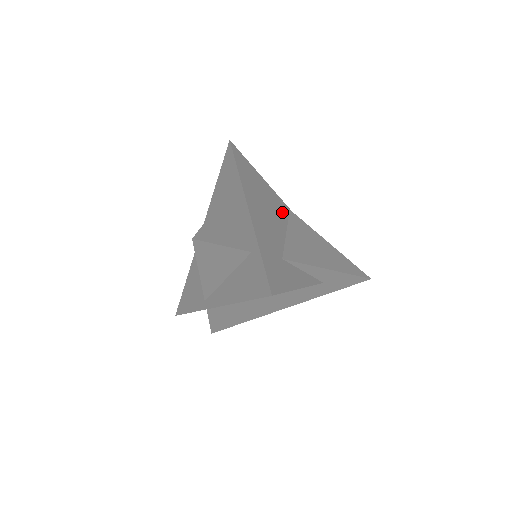
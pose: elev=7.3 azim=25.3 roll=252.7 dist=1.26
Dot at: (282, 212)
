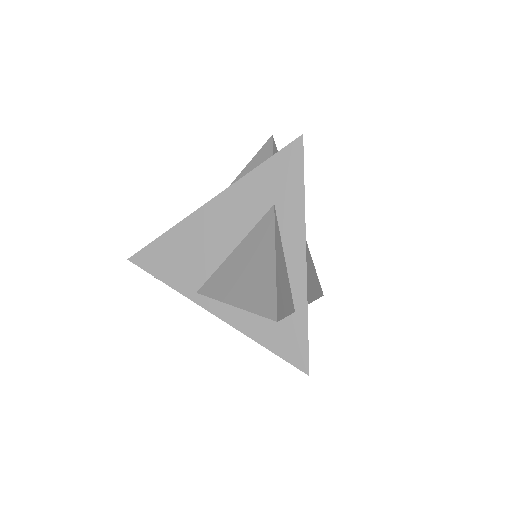
Dot at: occluded
